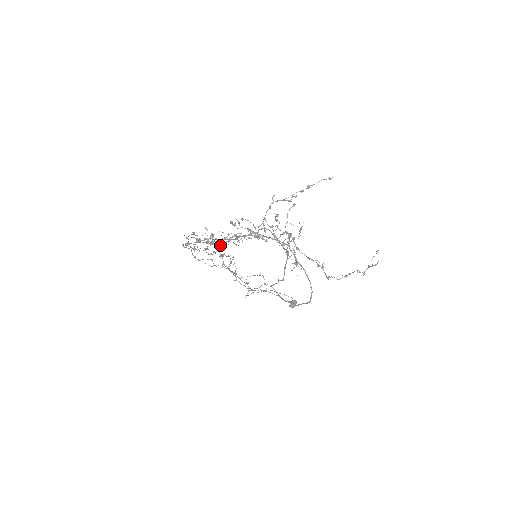
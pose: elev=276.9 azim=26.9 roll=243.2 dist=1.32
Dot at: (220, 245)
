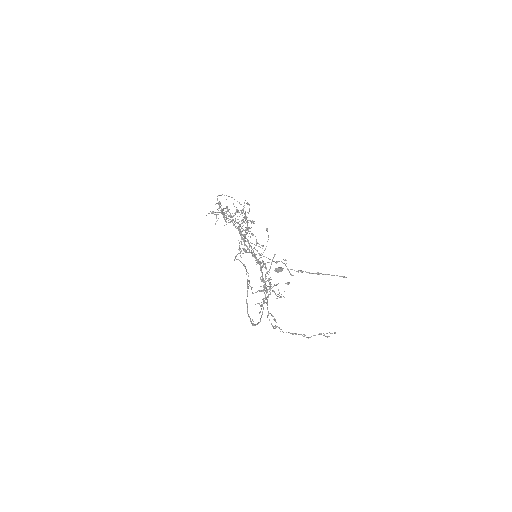
Dot at: (245, 218)
